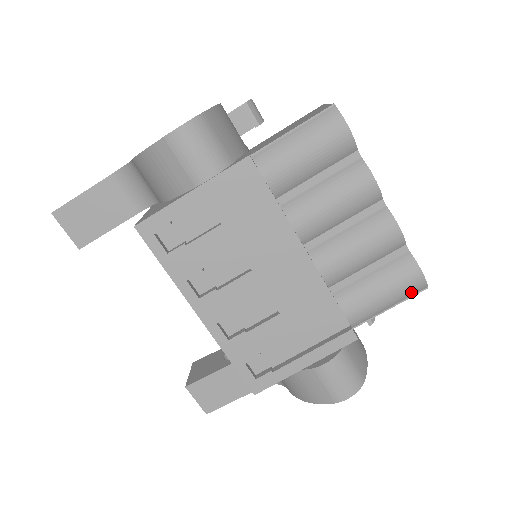
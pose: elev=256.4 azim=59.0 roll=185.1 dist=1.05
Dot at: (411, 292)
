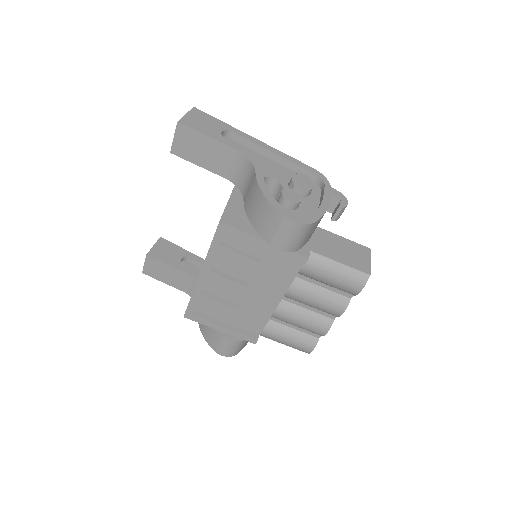
Dot at: (299, 349)
